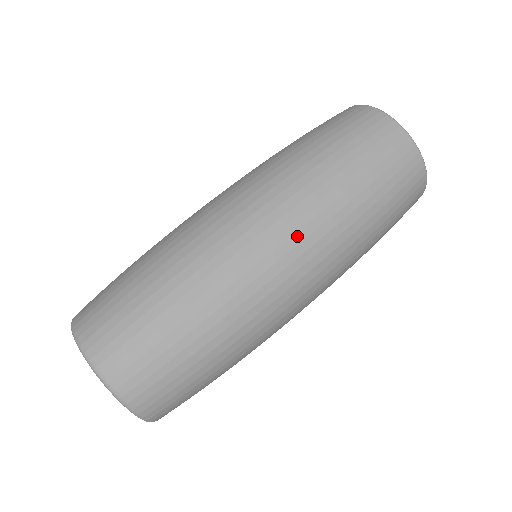
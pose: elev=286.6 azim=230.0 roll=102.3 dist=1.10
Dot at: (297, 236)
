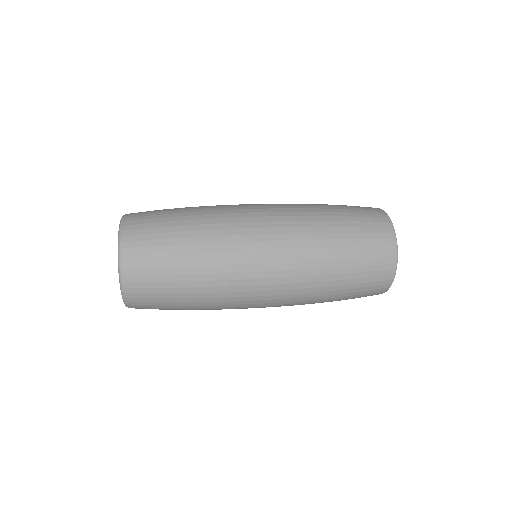
Dot at: (276, 205)
